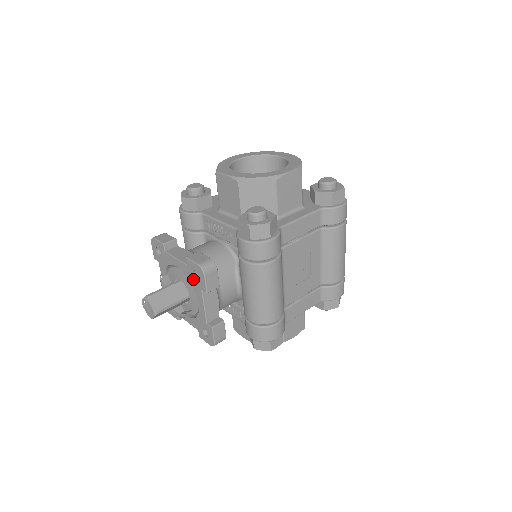
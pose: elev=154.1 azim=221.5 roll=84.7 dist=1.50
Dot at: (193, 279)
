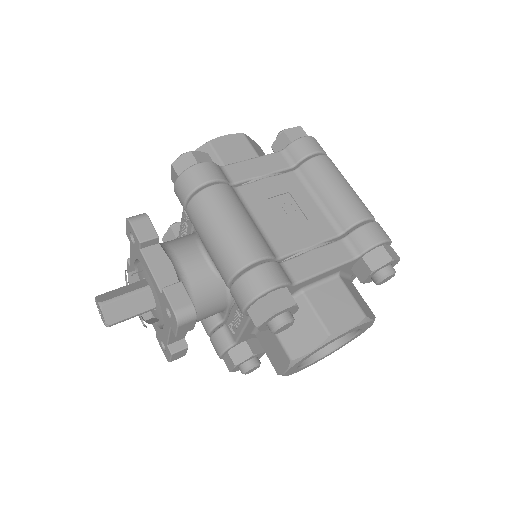
Dot at: (136, 250)
